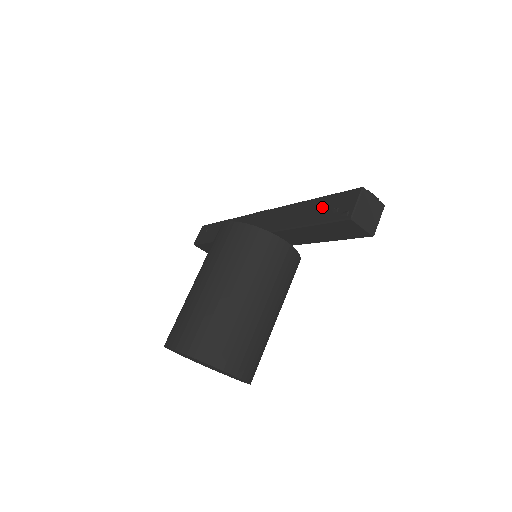
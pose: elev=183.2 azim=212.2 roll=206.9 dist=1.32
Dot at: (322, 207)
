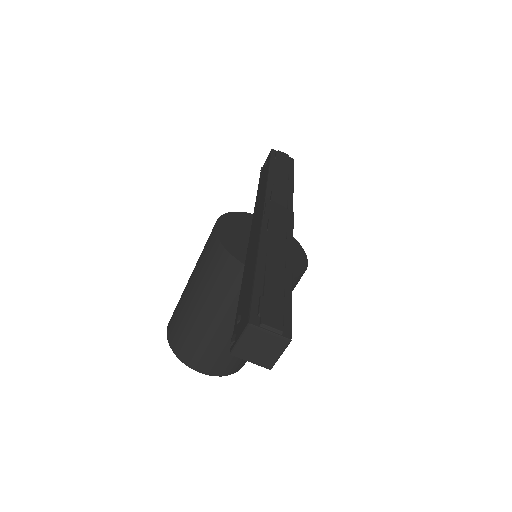
Dot at: (246, 293)
